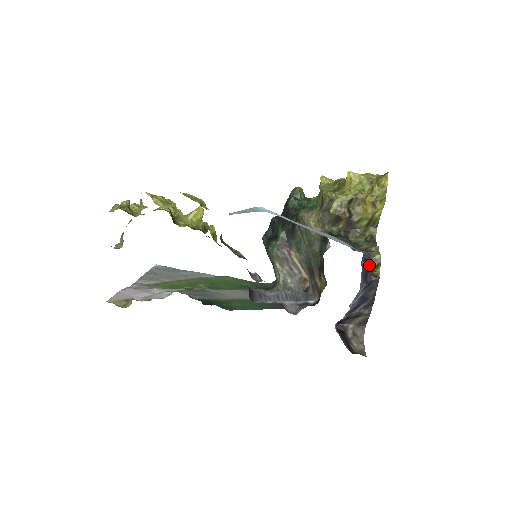
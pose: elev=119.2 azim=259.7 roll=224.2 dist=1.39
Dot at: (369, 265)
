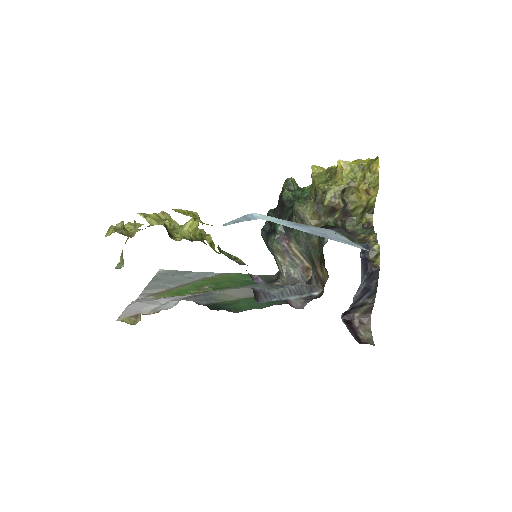
Dot at: (368, 256)
